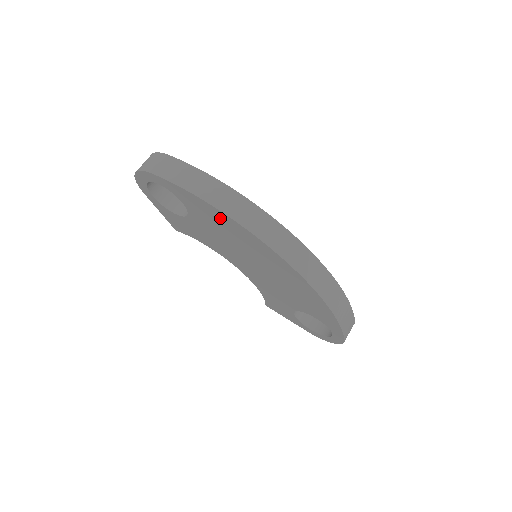
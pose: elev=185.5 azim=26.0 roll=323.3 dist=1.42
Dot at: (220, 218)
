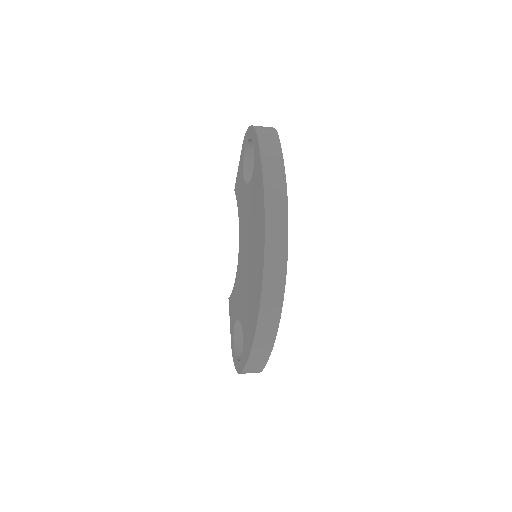
Dot at: (260, 203)
